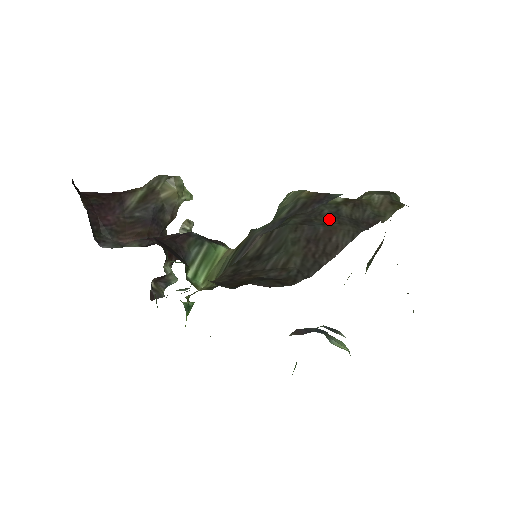
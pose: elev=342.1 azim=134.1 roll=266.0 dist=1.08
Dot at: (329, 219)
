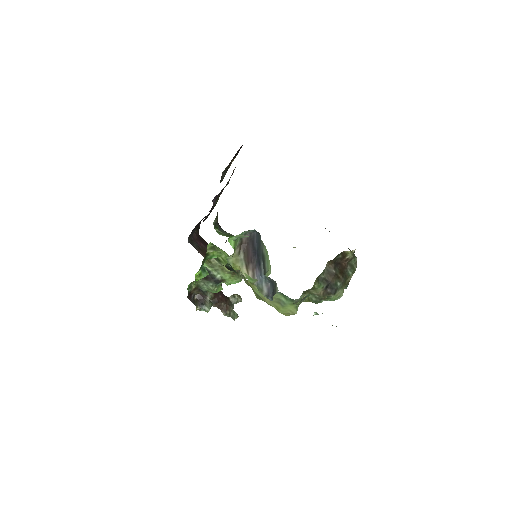
Dot at: occluded
